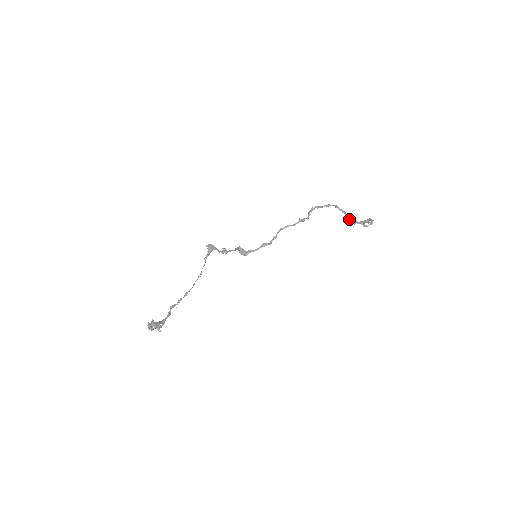
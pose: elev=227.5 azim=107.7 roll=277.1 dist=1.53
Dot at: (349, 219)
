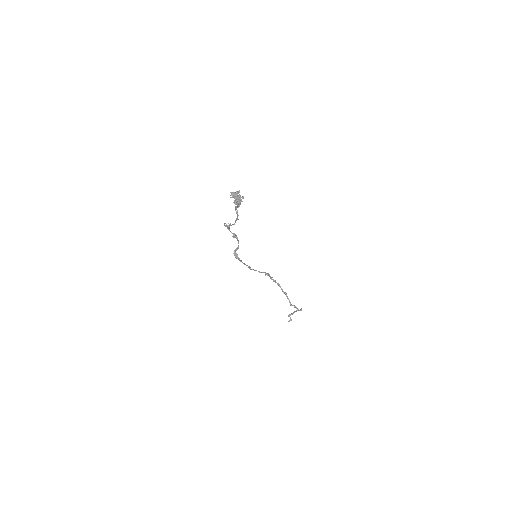
Dot at: (288, 298)
